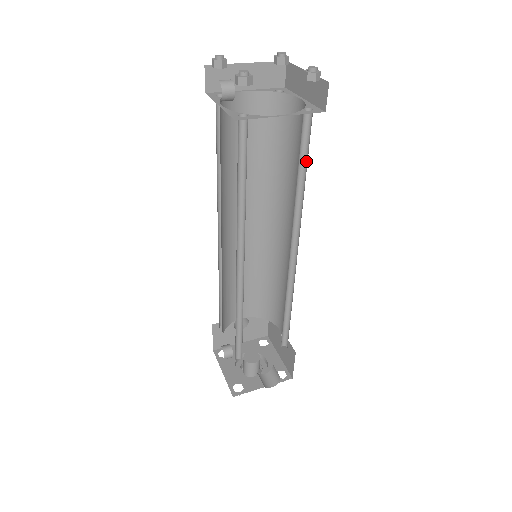
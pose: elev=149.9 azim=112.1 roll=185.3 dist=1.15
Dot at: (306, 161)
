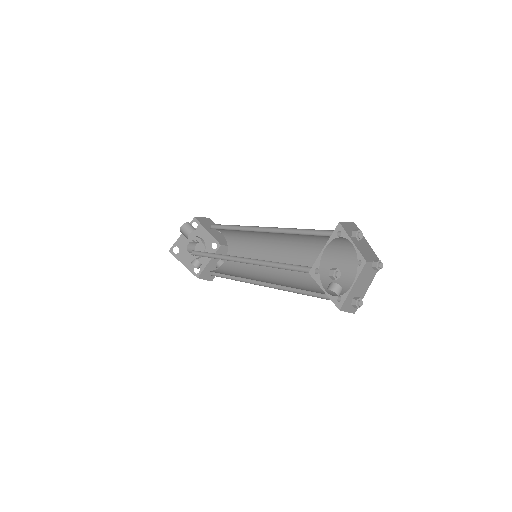
Dot at: occluded
